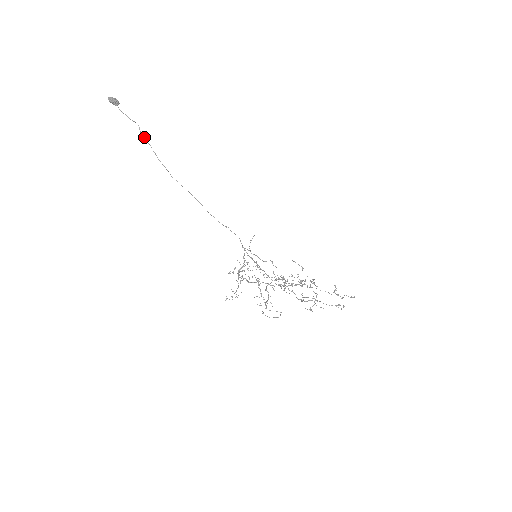
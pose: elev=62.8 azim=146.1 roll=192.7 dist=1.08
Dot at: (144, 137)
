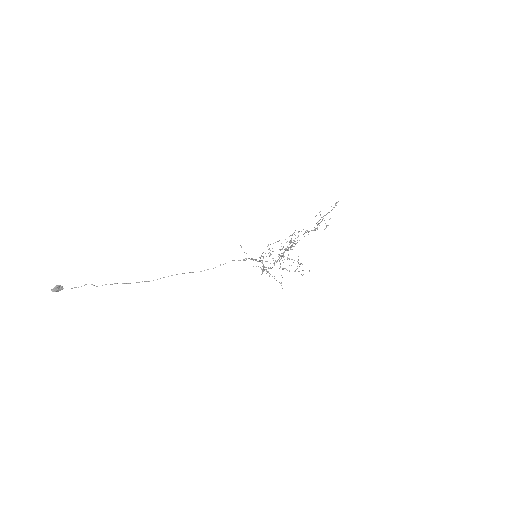
Dot at: occluded
